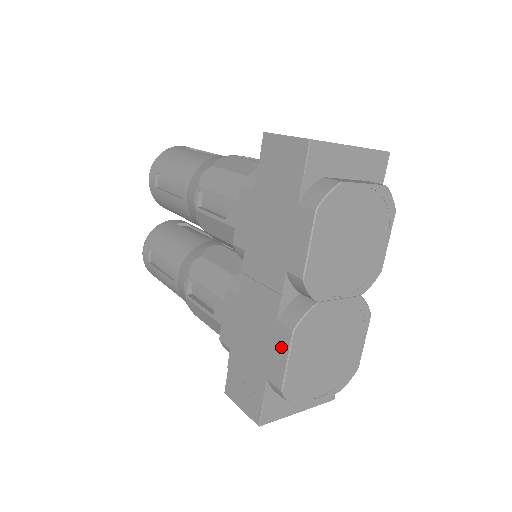
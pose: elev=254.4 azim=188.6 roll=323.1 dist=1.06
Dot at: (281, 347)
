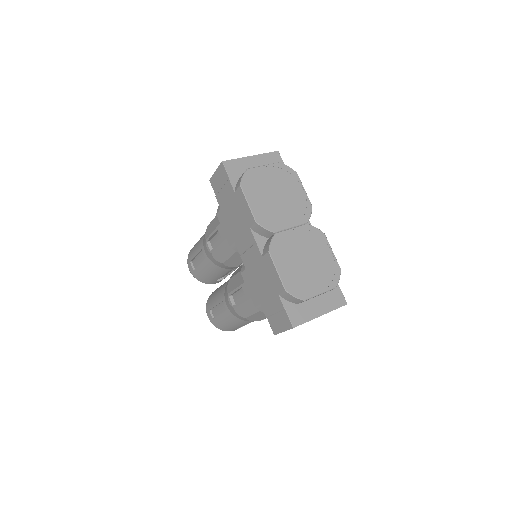
Dot at: (271, 267)
